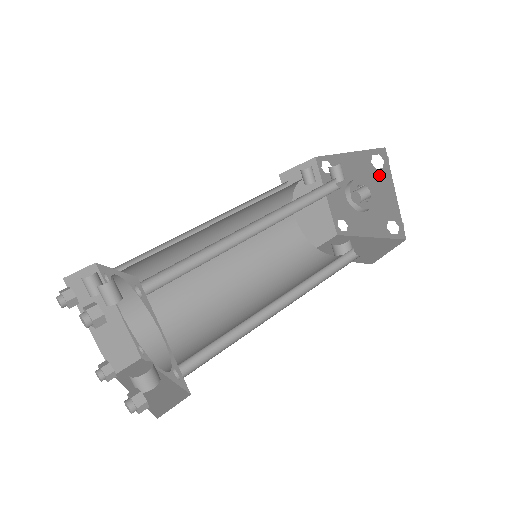
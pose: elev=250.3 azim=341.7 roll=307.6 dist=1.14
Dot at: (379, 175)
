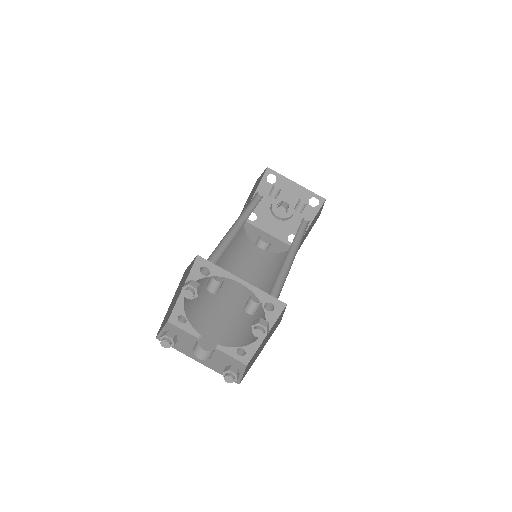
Dot at: (308, 209)
